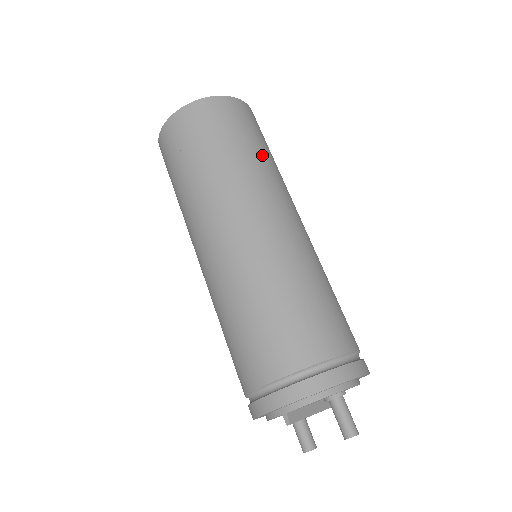
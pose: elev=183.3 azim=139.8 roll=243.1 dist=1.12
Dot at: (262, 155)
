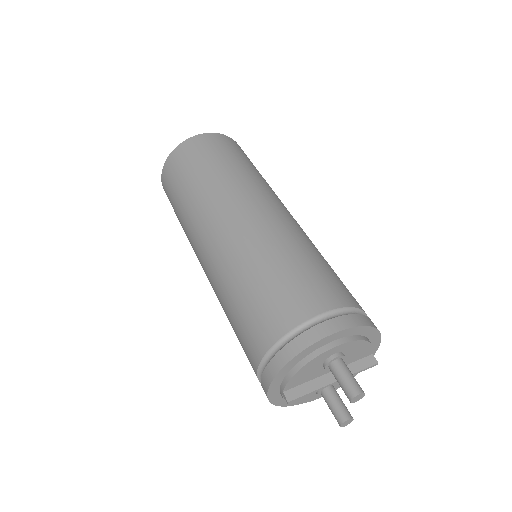
Dot at: (221, 170)
